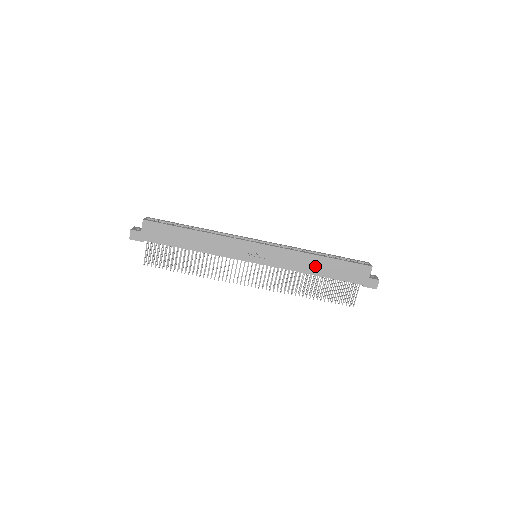
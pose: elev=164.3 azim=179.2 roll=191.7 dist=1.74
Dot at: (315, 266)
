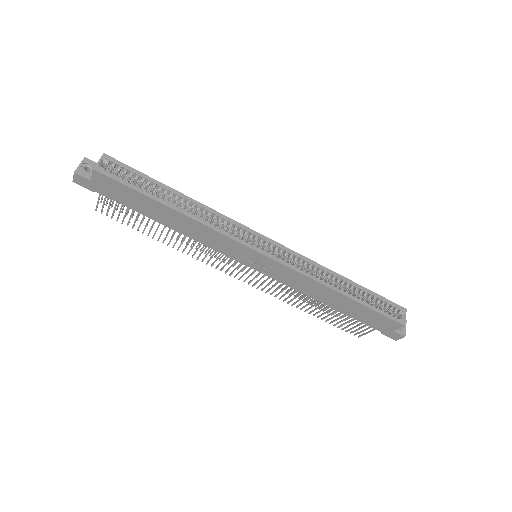
Dot at: (330, 299)
